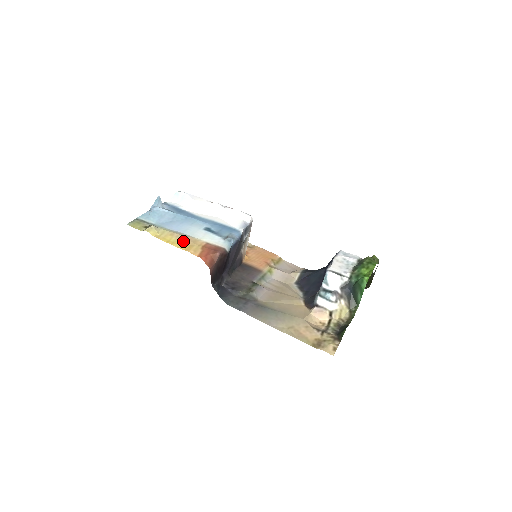
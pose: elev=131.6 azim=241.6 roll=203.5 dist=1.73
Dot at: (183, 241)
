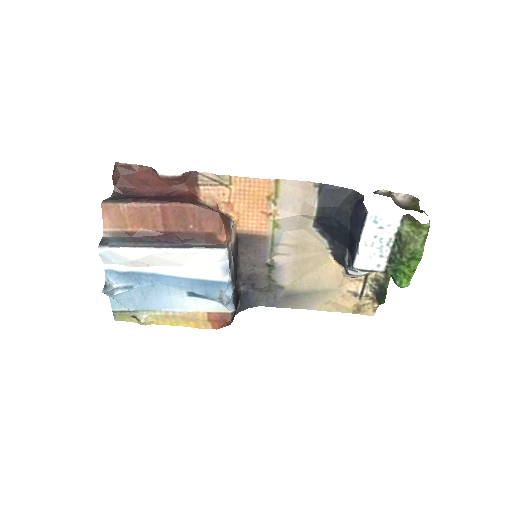
Dot at: (184, 320)
